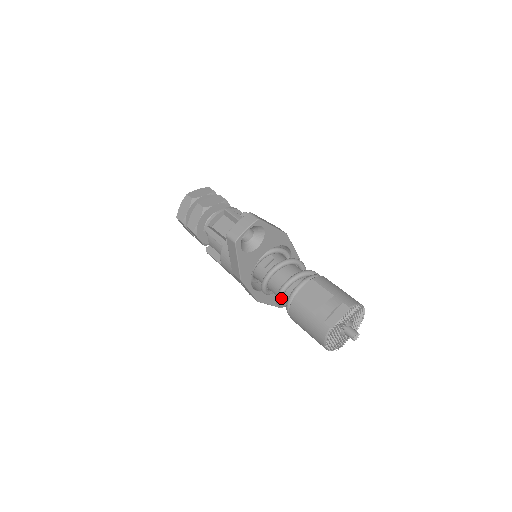
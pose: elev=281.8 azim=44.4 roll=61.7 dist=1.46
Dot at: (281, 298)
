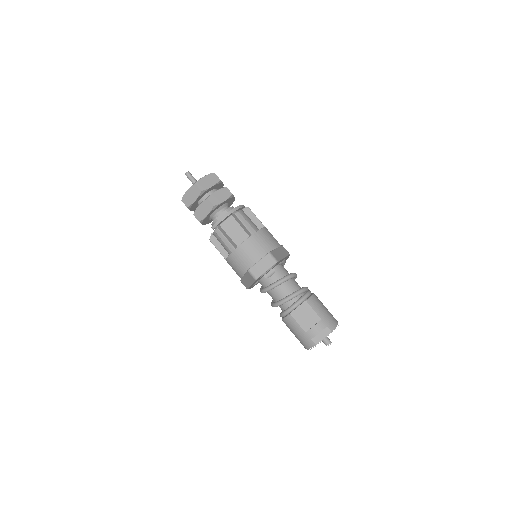
Dot at: (277, 306)
